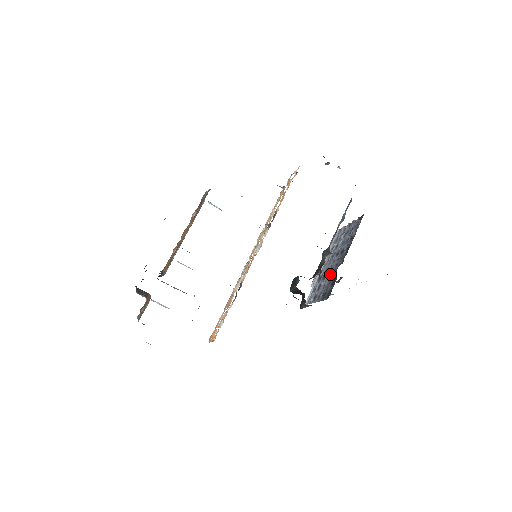
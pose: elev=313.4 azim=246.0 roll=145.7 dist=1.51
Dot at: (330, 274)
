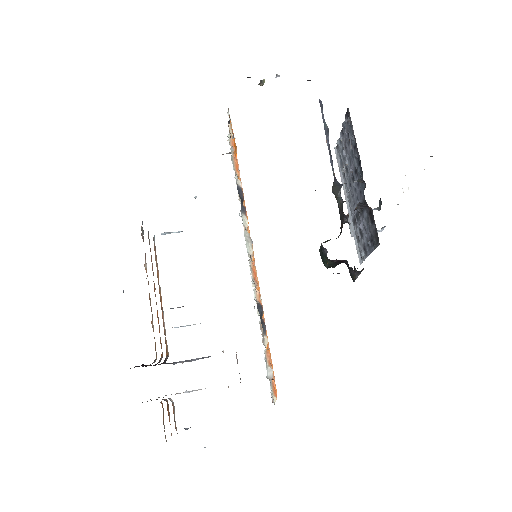
Dot at: (361, 209)
